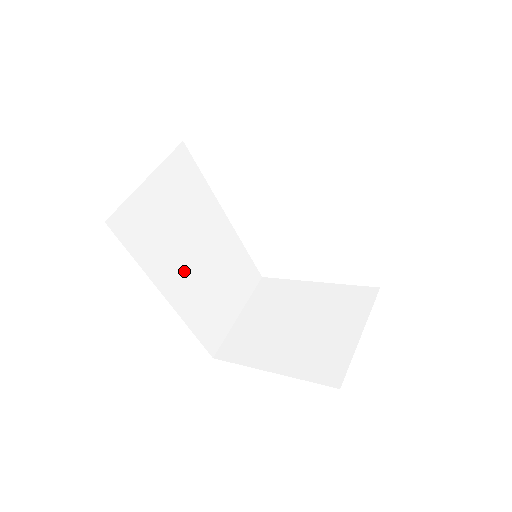
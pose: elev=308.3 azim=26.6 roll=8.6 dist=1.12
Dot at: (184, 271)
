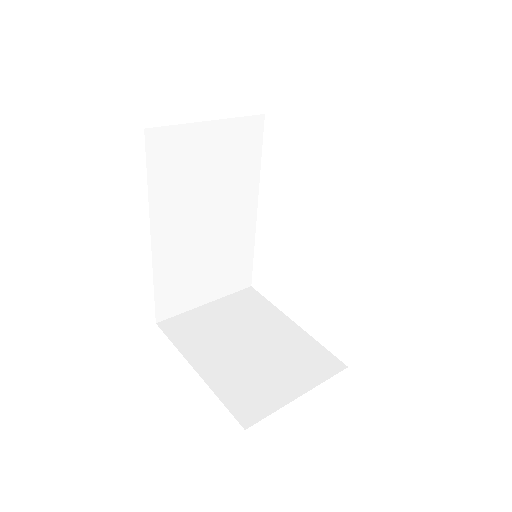
Dot at: (185, 227)
